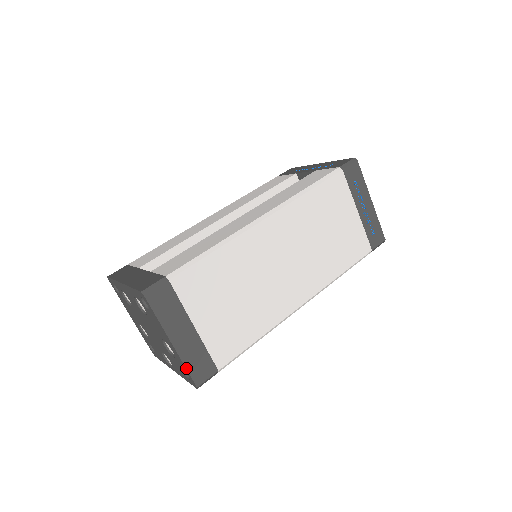
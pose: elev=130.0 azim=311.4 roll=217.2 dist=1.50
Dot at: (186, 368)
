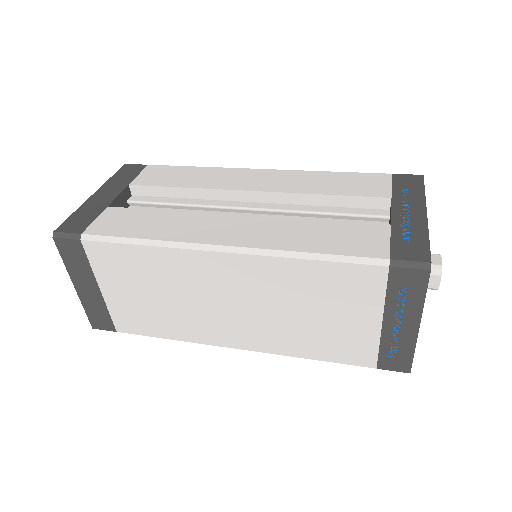
Dot at: (85, 310)
